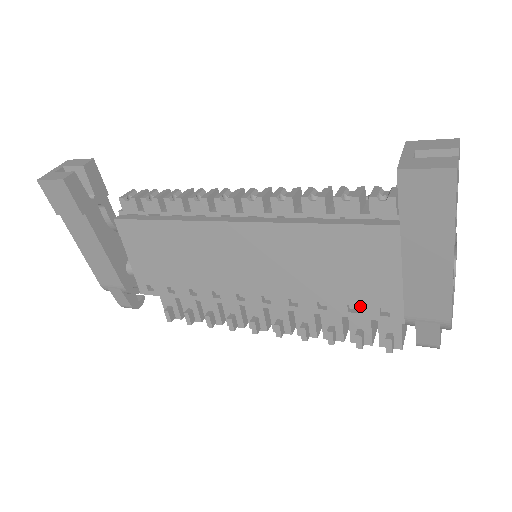
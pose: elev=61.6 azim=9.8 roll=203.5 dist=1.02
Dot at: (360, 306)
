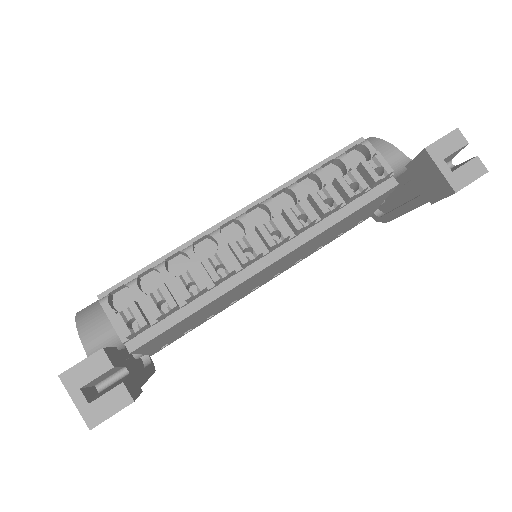
Dot at: (347, 230)
